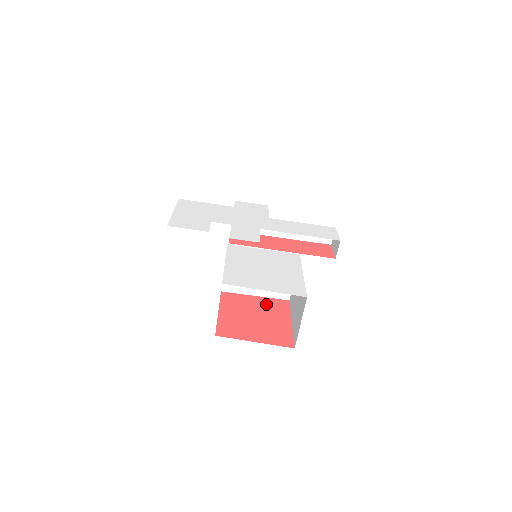
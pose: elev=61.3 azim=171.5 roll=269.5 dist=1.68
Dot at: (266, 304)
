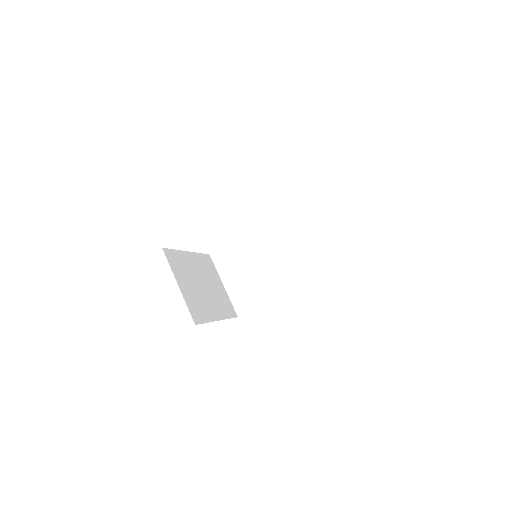
Dot at: occluded
